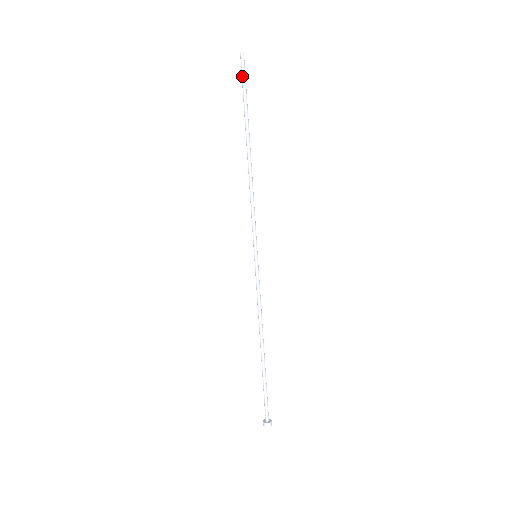
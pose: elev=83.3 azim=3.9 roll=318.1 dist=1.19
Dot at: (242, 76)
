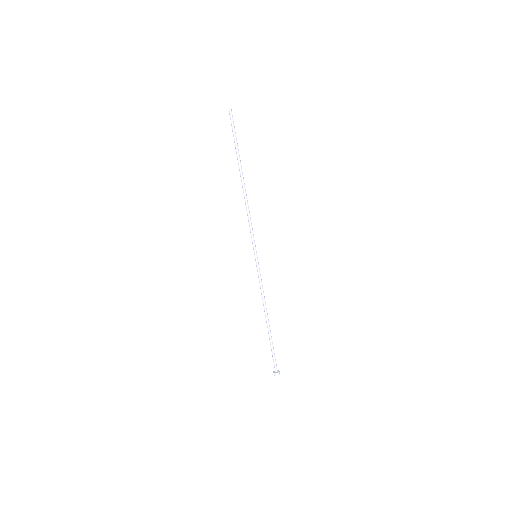
Dot at: occluded
